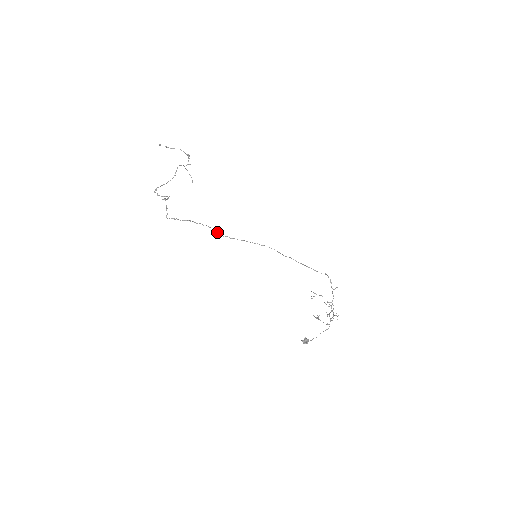
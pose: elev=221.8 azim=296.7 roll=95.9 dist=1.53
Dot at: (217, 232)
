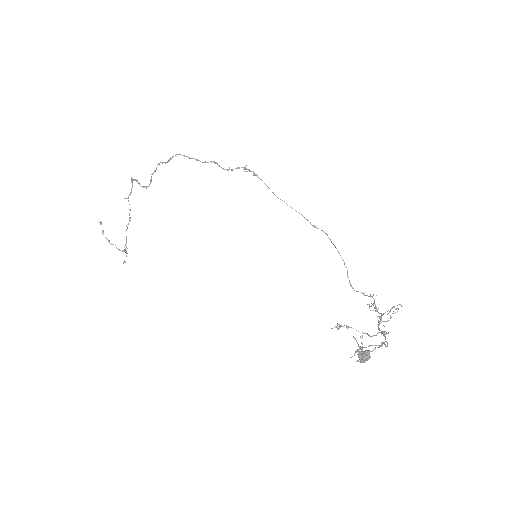
Dot at: (245, 168)
